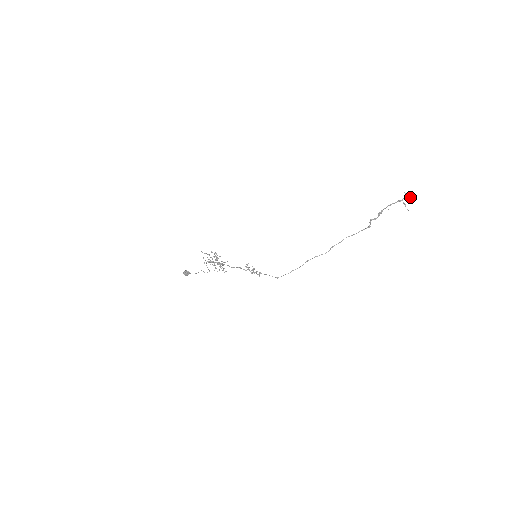
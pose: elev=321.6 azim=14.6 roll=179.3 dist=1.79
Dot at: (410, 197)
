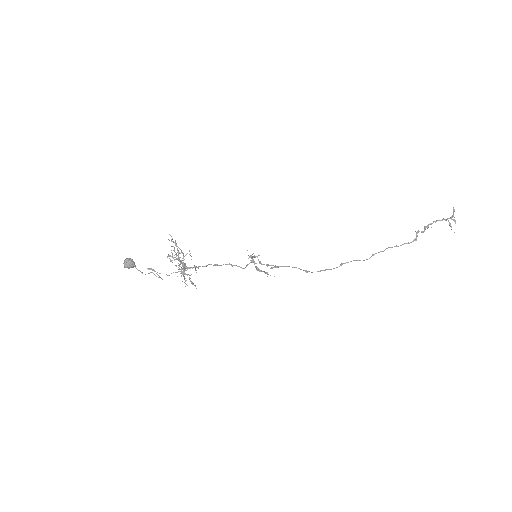
Dot at: (454, 219)
